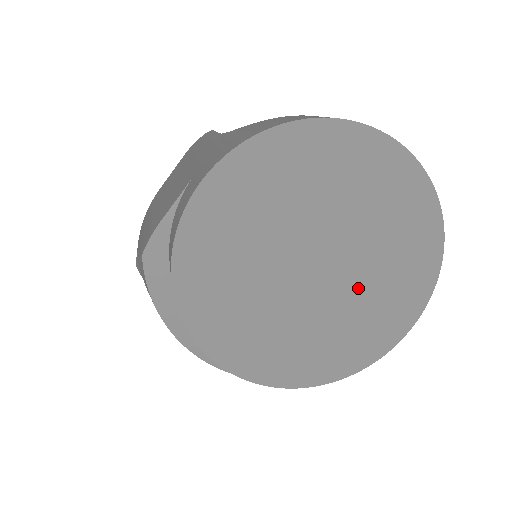
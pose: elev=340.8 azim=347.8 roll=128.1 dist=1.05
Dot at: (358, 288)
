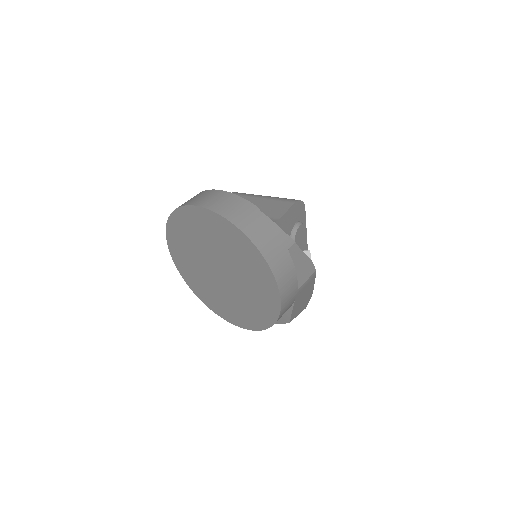
Dot at: (240, 274)
